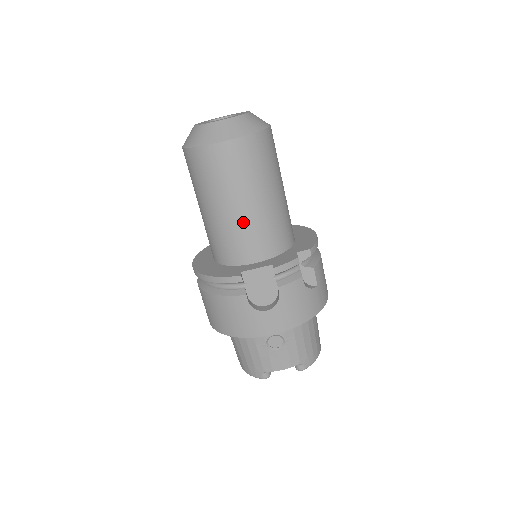
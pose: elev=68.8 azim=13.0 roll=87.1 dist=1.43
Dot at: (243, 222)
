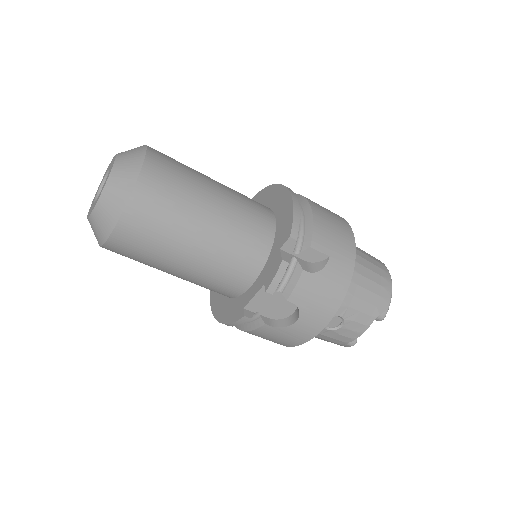
Dot at: (205, 268)
